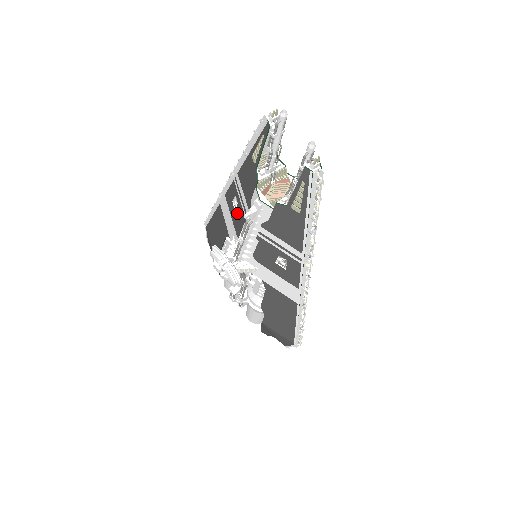
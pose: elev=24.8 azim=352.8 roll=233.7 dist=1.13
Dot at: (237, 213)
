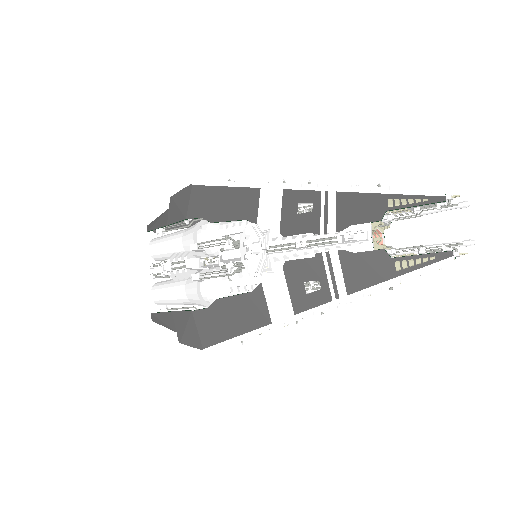
Dot at: (302, 217)
